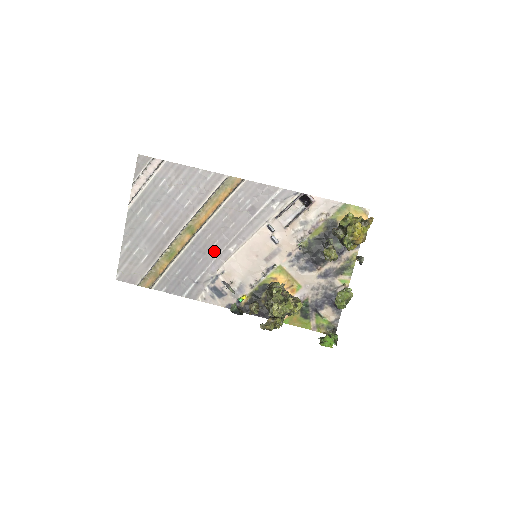
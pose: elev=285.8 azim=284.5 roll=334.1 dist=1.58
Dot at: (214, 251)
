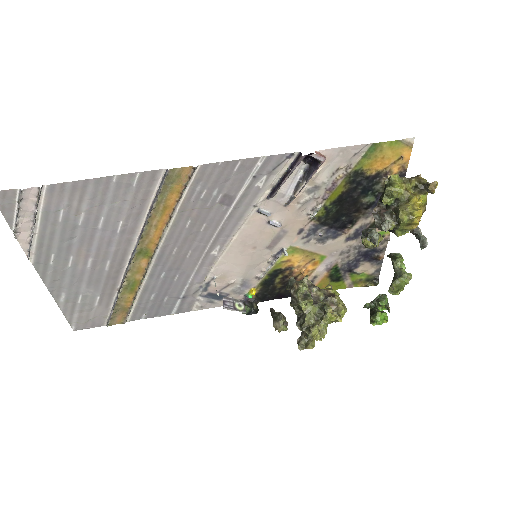
Dot at: (190, 262)
